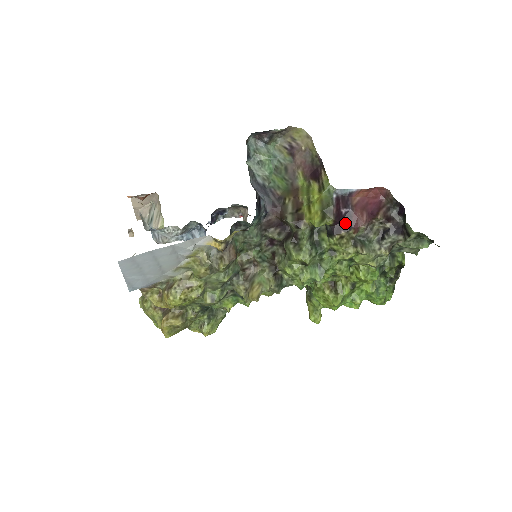
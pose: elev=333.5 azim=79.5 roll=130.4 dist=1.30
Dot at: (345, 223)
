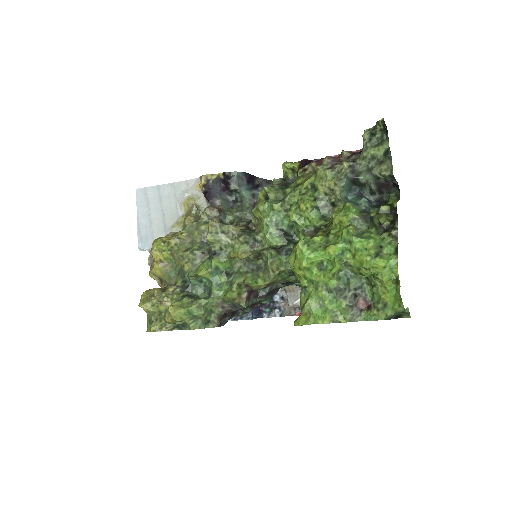
Dot at: occluded
